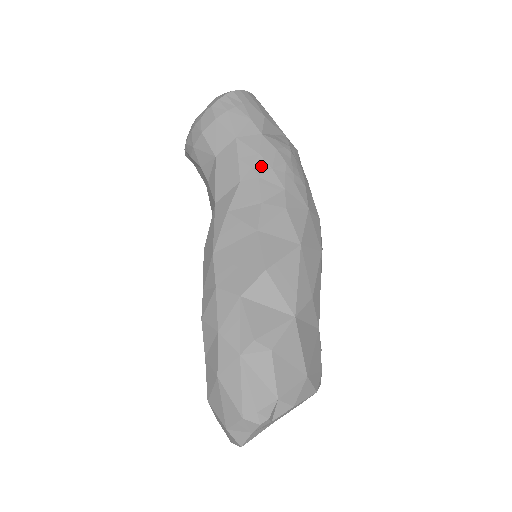
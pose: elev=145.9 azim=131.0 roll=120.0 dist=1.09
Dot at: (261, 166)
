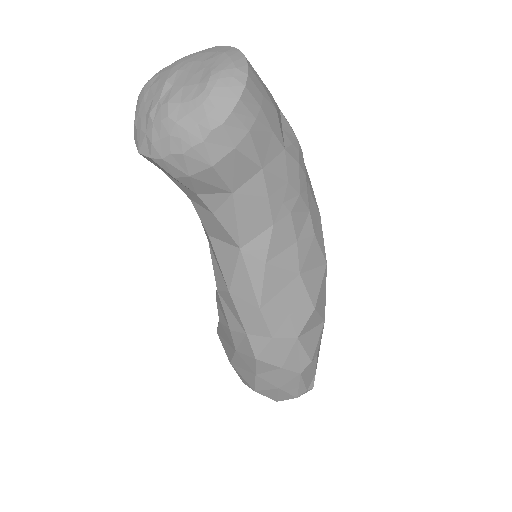
Dot at: (291, 197)
